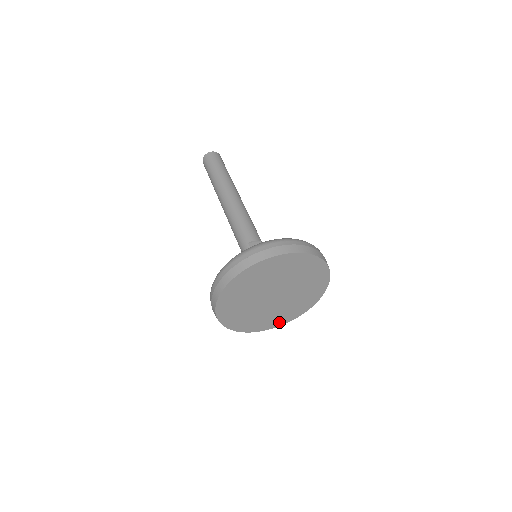
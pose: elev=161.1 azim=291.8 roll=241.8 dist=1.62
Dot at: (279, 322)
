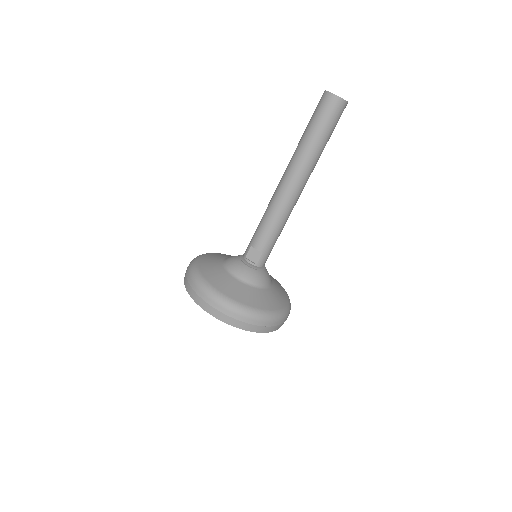
Dot at: occluded
